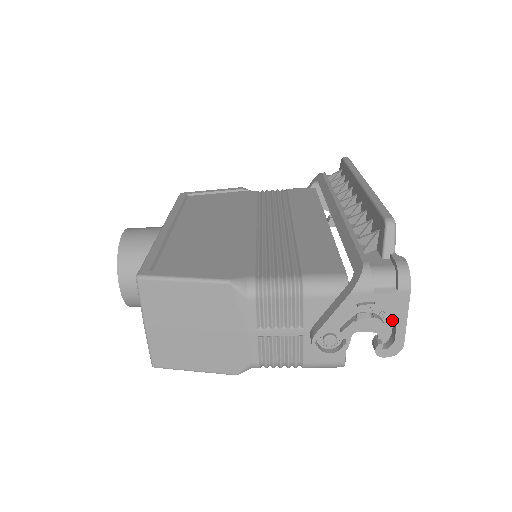
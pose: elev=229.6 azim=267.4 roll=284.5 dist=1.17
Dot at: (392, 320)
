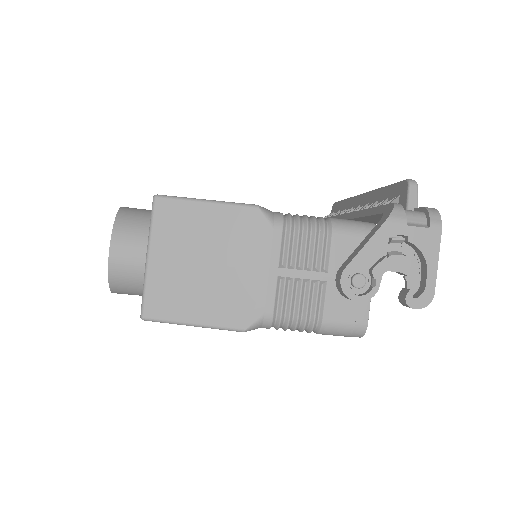
Dot at: (420, 269)
